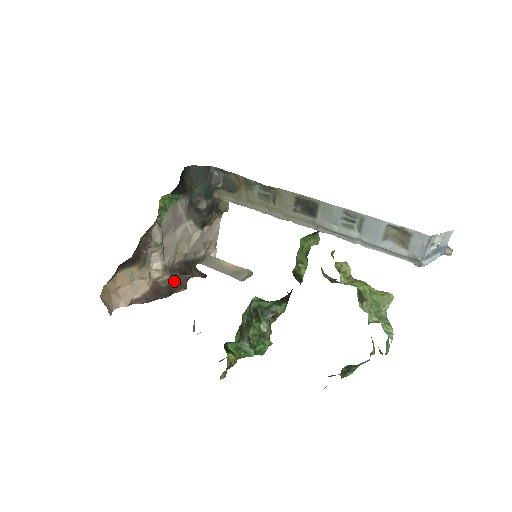
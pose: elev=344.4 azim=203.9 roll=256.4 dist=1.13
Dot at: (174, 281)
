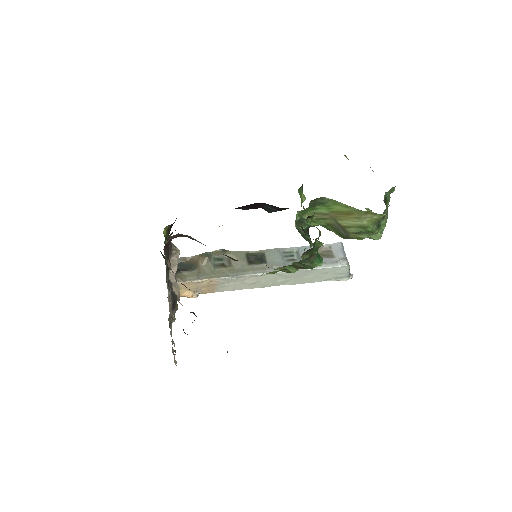
Dot at: occluded
